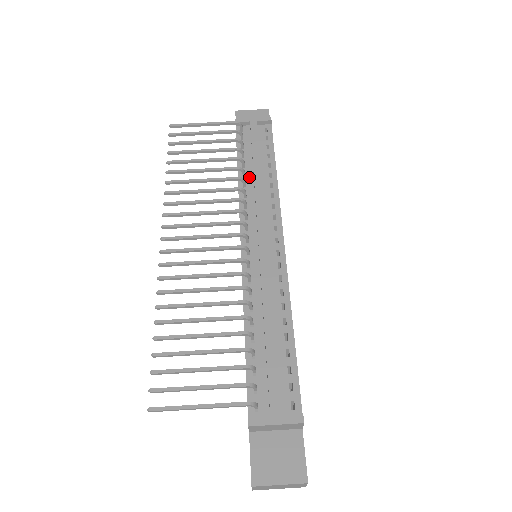
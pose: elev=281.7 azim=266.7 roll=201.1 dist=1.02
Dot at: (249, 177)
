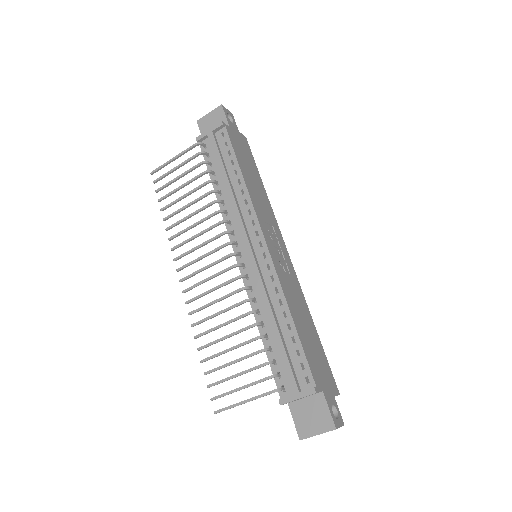
Dot at: (224, 192)
